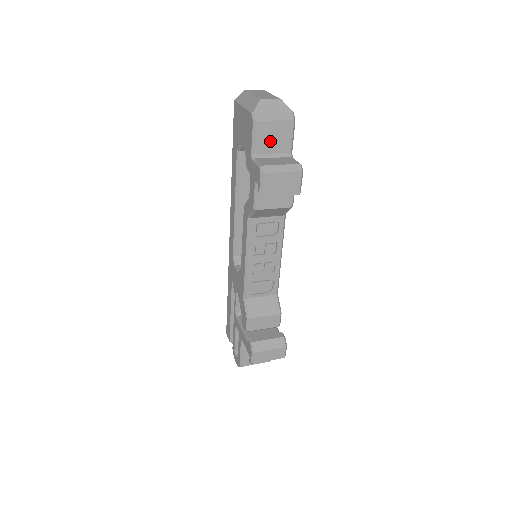
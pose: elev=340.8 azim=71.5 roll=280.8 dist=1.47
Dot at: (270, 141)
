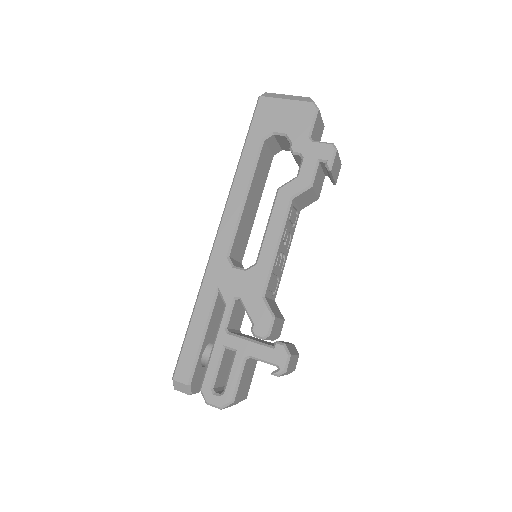
Dot at: (316, 133)
